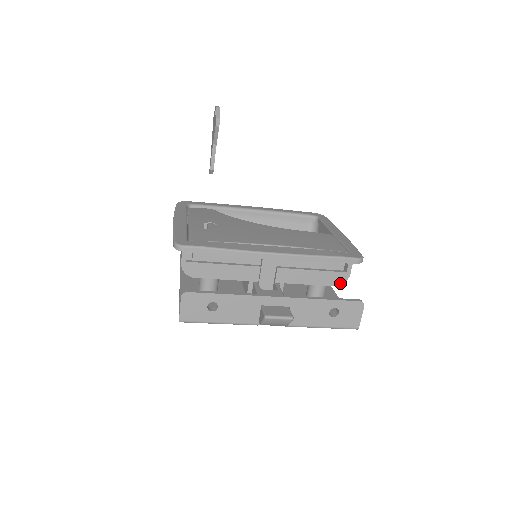
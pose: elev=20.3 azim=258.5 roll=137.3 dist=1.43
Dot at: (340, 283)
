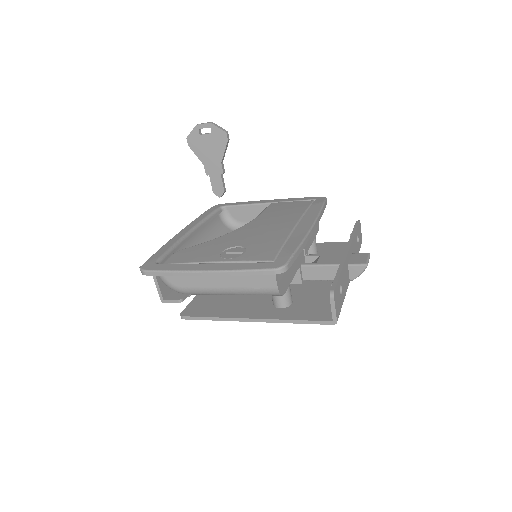
Dot at: (318, 227)
